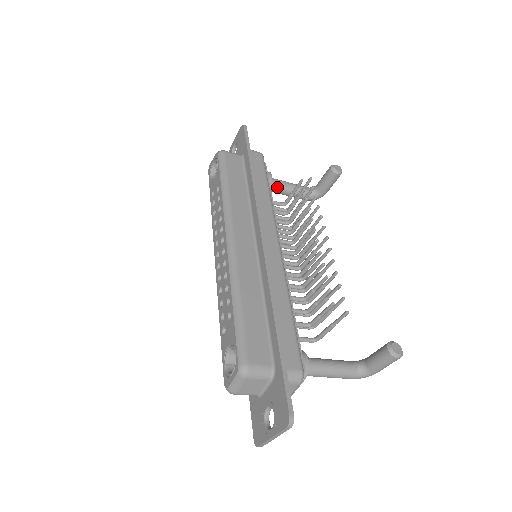
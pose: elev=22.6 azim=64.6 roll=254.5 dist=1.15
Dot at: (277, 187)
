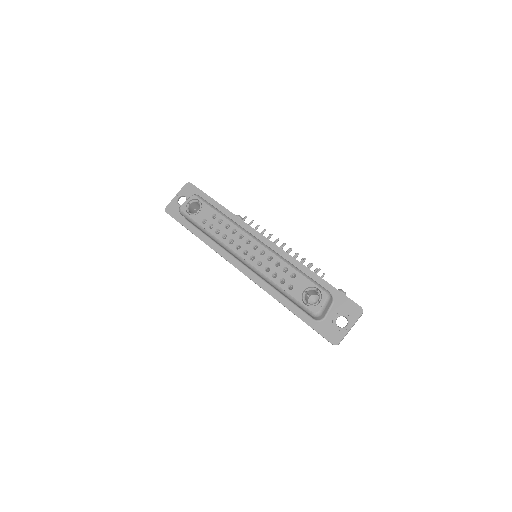
Dot at: occluded
